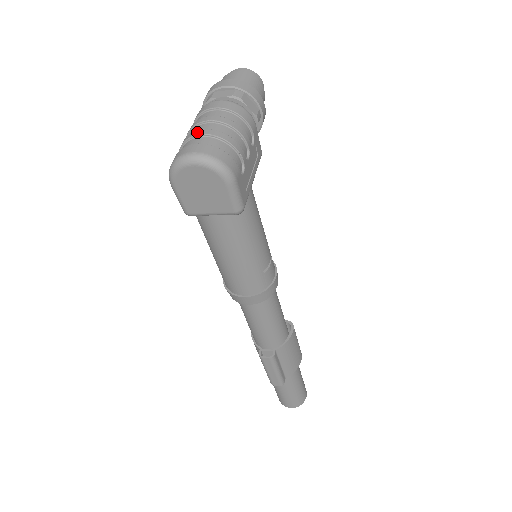
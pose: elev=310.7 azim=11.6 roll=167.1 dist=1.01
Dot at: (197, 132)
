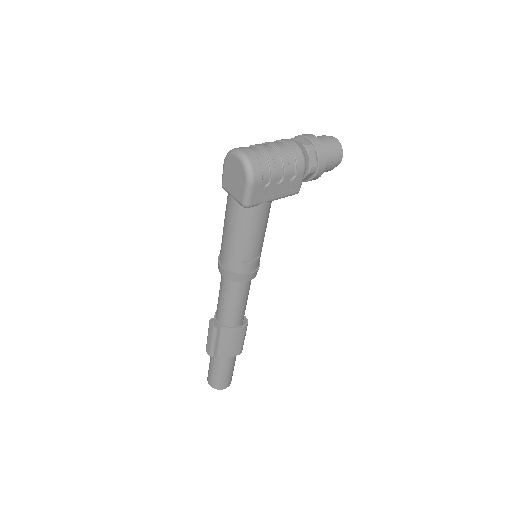
Dot at: (260, 145)
